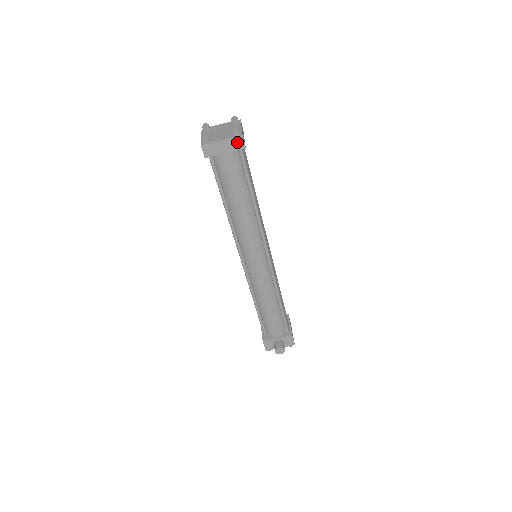
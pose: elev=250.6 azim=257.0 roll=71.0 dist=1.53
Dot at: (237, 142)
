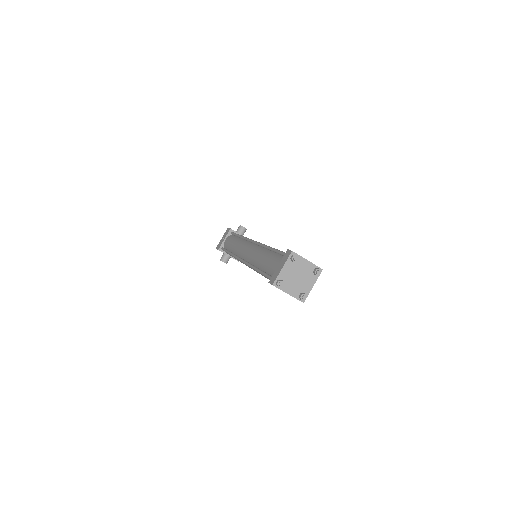
Dot at: (297, 299)
